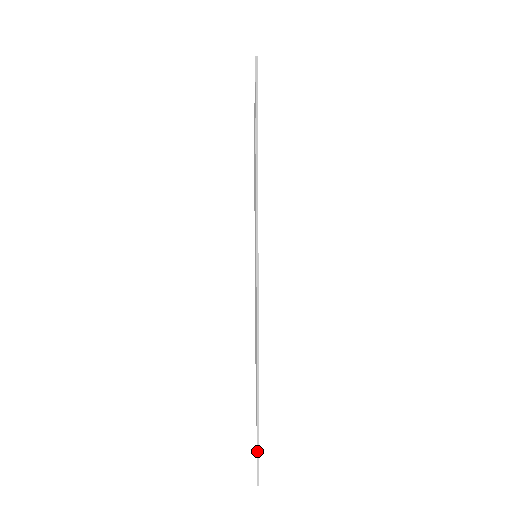
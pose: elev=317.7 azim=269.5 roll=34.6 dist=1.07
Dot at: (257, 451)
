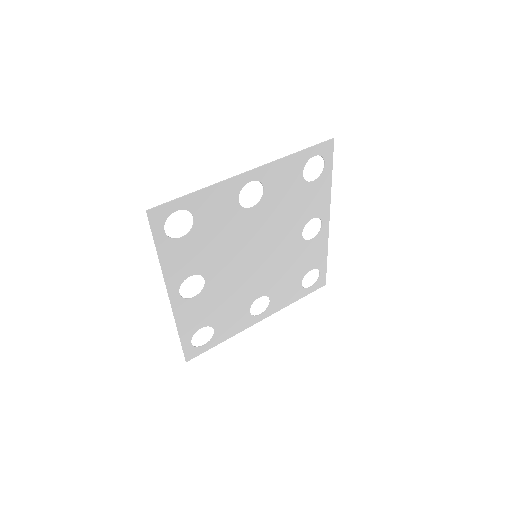
Dot at: (183, 351)
